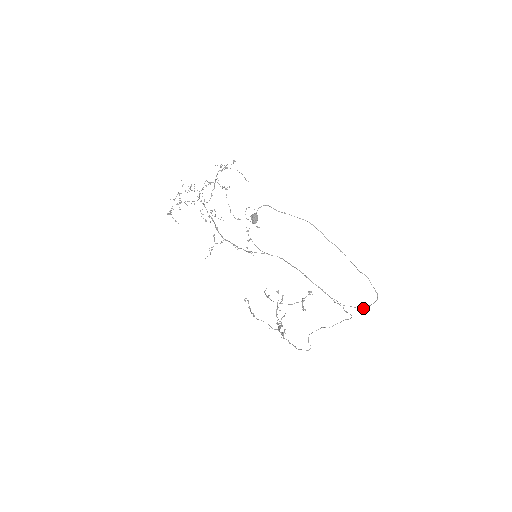
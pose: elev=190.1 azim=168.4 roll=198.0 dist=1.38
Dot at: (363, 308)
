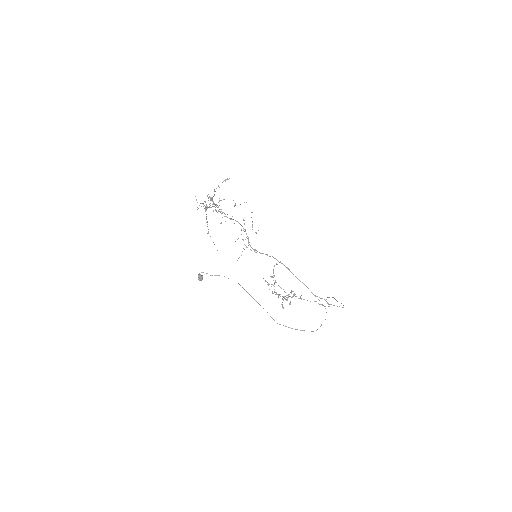
Dot at: occluded
